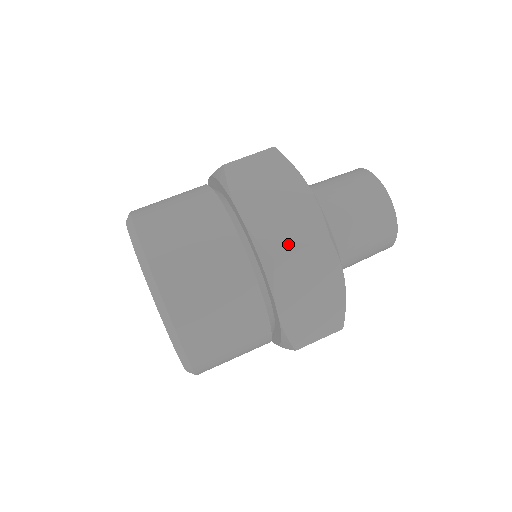
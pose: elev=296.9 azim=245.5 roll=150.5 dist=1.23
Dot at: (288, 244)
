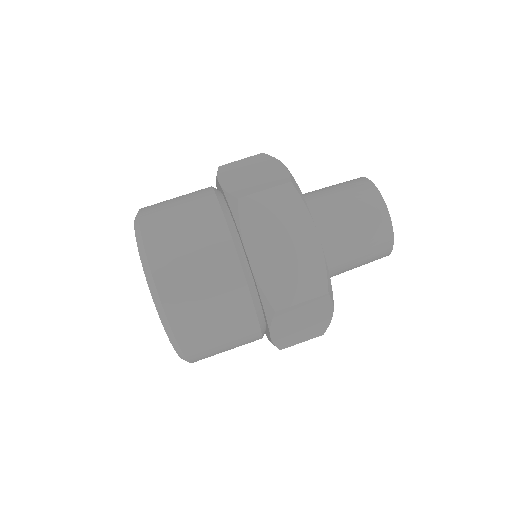
Dot at: (253, 190)
